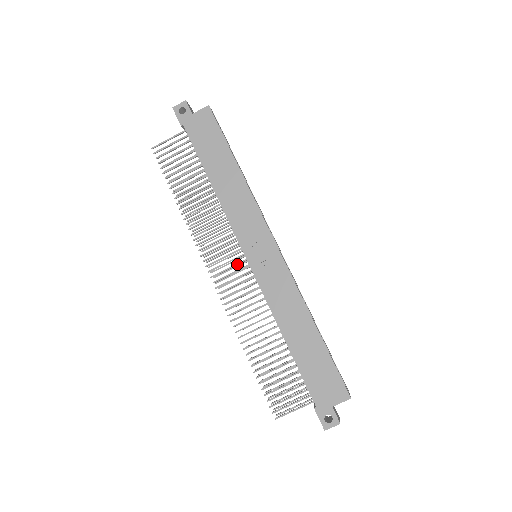
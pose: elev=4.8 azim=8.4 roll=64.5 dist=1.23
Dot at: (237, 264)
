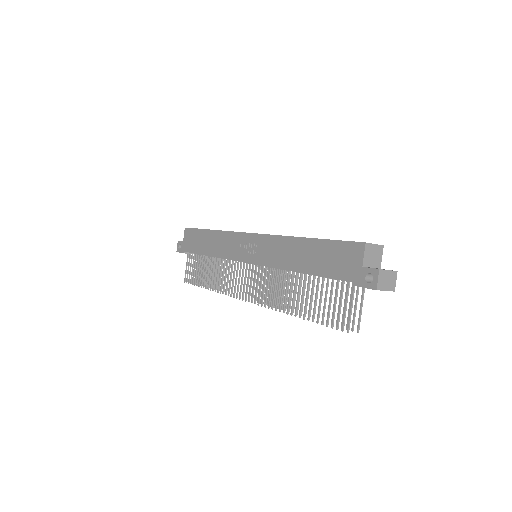
Dot at: (248, 274)
